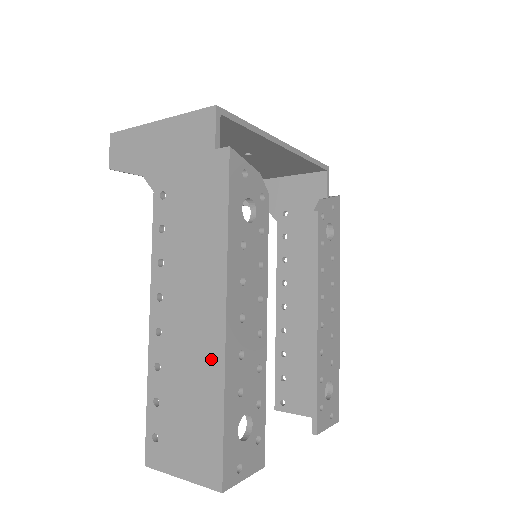
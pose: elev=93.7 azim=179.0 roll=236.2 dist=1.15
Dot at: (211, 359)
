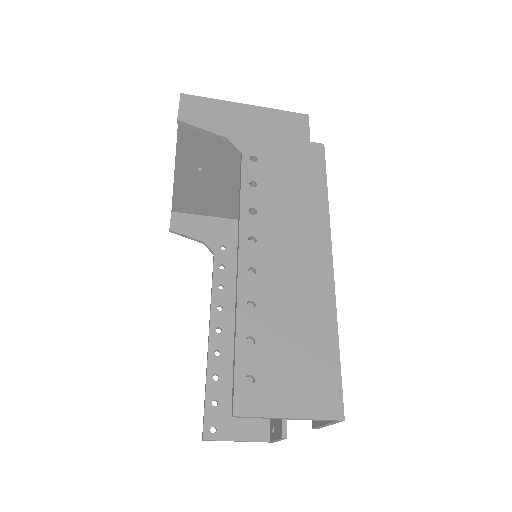
Dot at: (320, 296)
